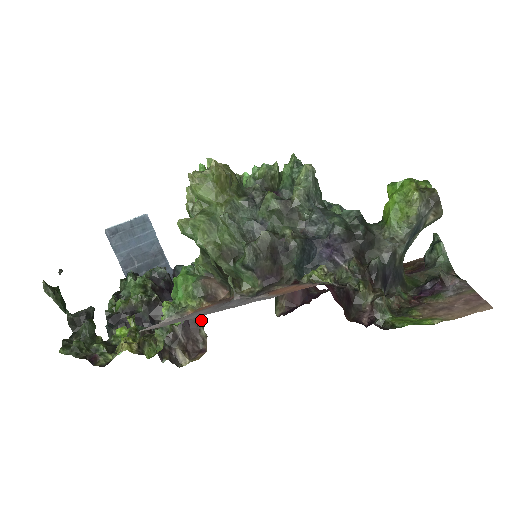
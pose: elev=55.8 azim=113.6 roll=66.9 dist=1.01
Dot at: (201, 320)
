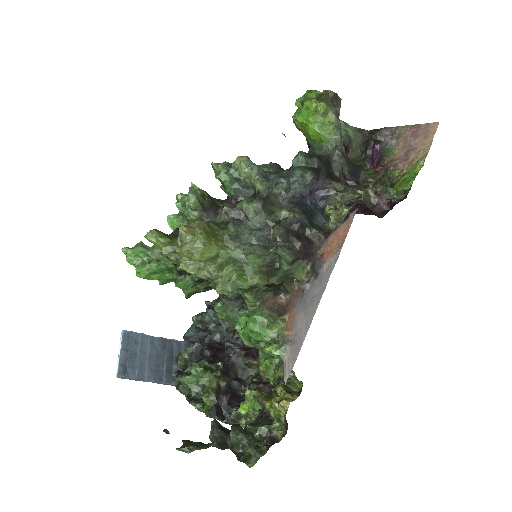
Dot at: occluded
